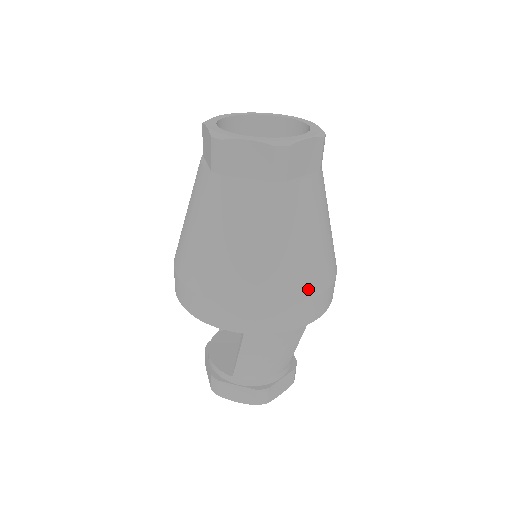
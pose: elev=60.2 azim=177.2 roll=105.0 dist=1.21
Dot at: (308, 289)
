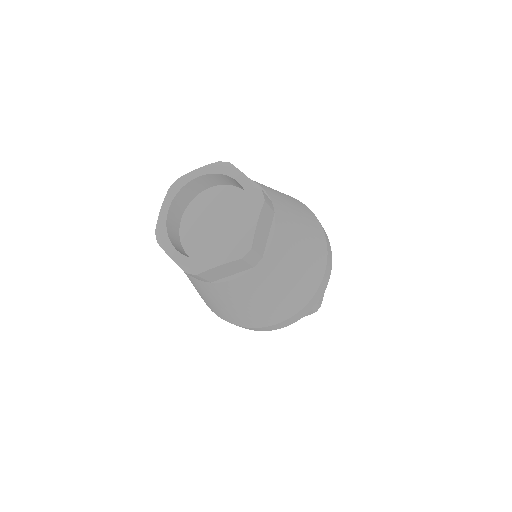
Dot at: (260, 323)
